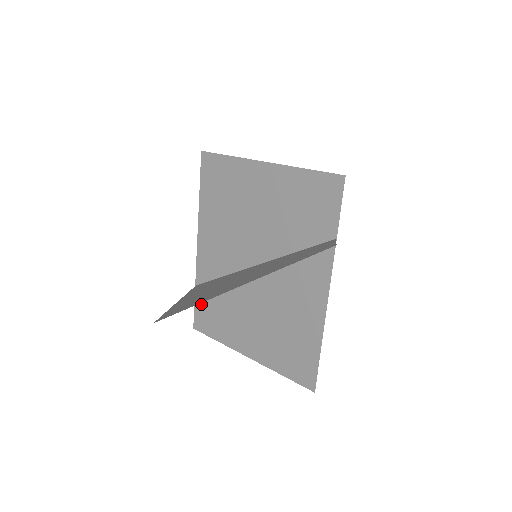
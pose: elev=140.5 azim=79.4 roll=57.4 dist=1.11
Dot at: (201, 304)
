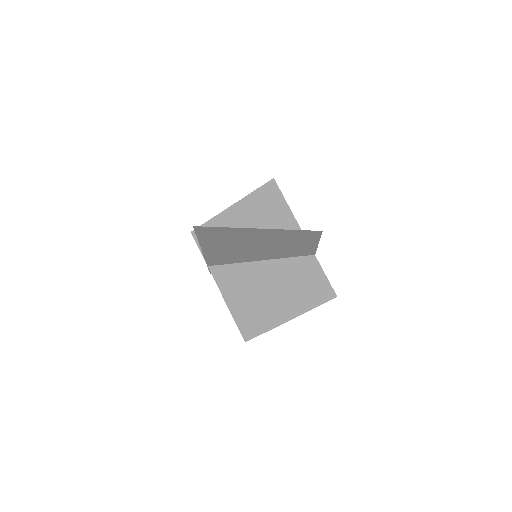
Dot at: (241, 320)
